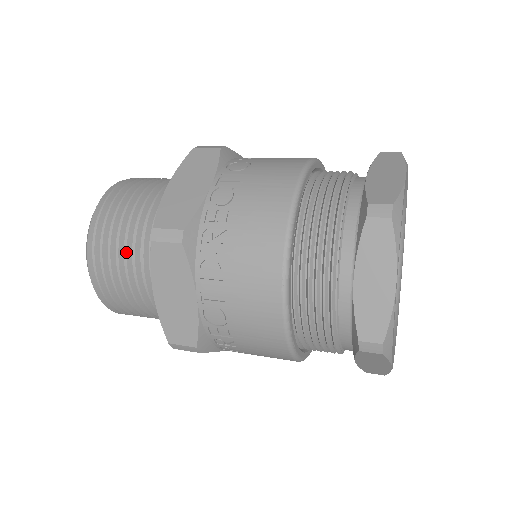
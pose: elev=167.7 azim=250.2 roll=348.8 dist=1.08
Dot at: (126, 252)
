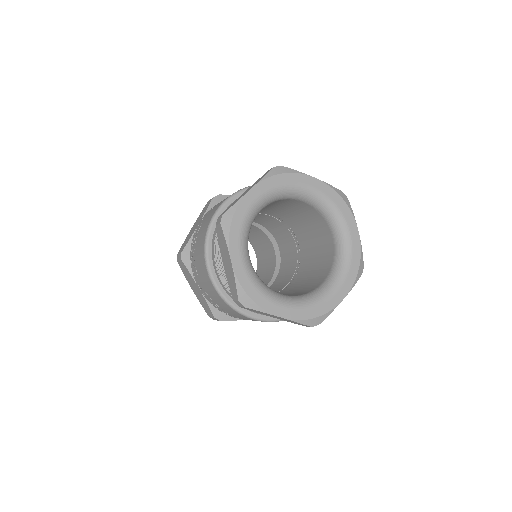
Dot at: occluded
